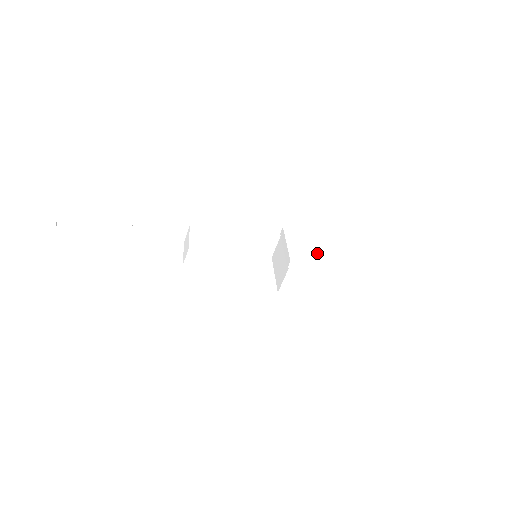
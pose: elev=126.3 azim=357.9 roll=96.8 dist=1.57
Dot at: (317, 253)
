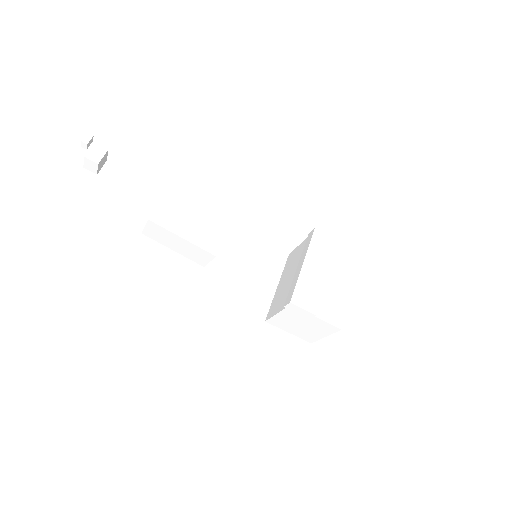
Dot at: (345, 295)
